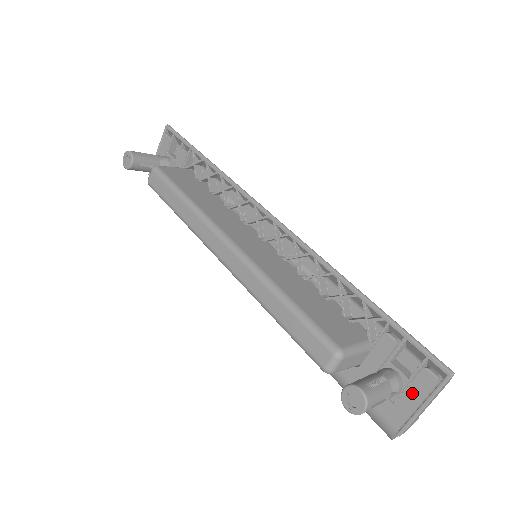
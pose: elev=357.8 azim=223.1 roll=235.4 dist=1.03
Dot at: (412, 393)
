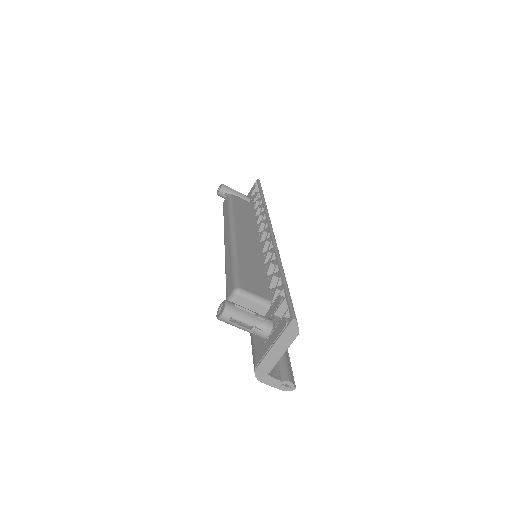
Dot at: (273, 335)
